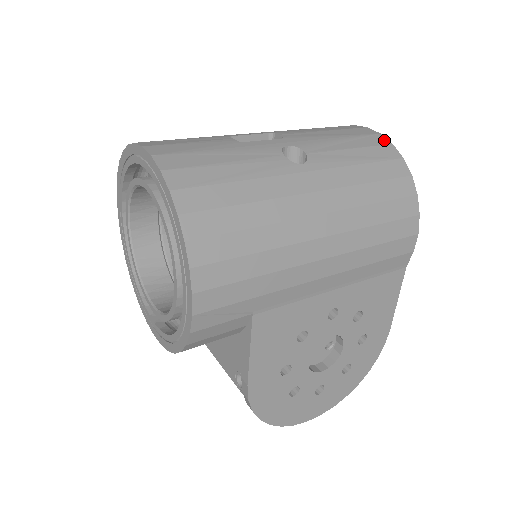
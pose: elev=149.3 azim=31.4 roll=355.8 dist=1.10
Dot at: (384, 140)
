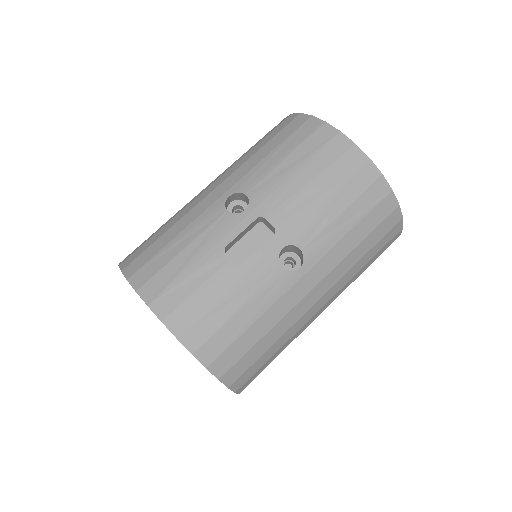
Dot at: (374, 172)
